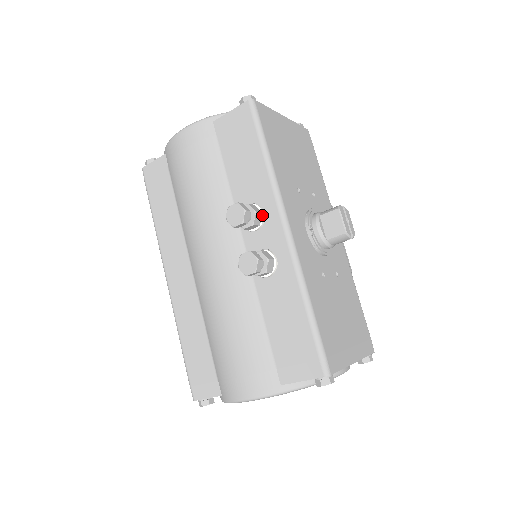
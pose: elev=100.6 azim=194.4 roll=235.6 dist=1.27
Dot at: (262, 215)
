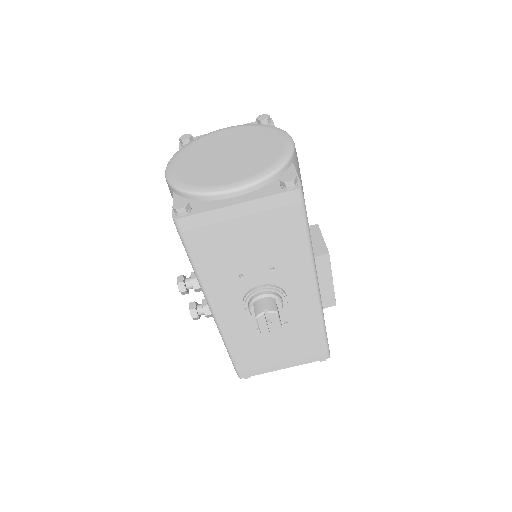
Dot at: occluded
